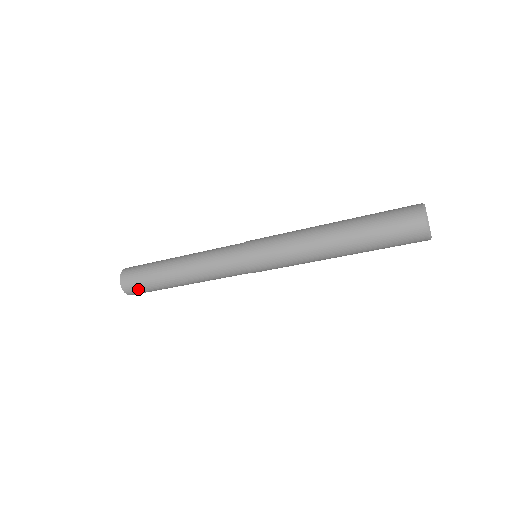
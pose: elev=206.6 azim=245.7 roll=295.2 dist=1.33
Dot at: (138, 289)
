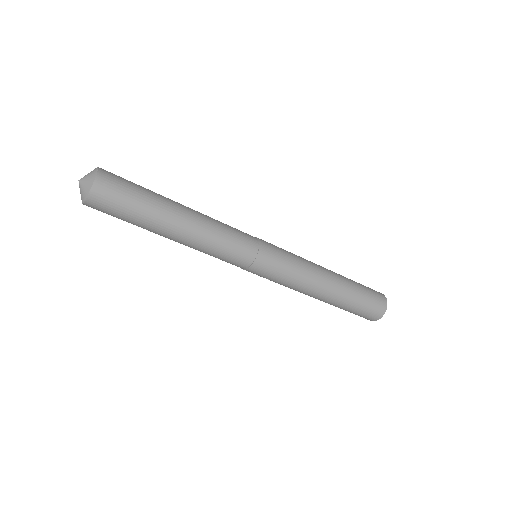
Dot at: (115, 199)
